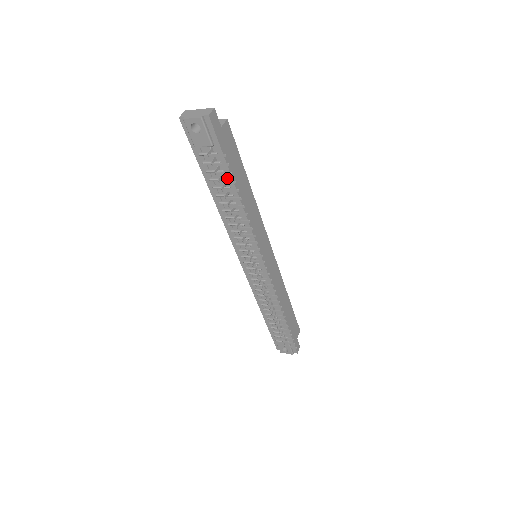
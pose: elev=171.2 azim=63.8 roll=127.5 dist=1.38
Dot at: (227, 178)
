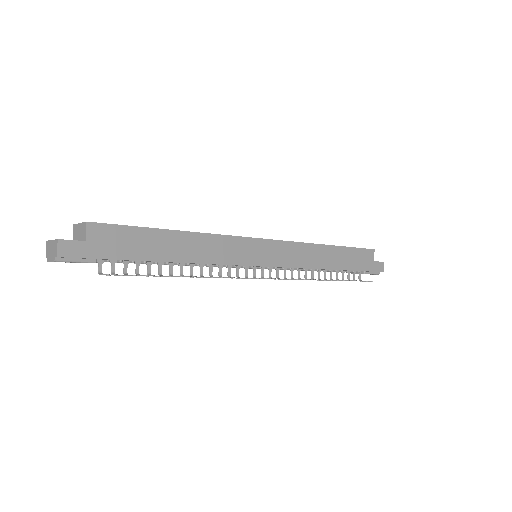
Dot at: (144, 261)
